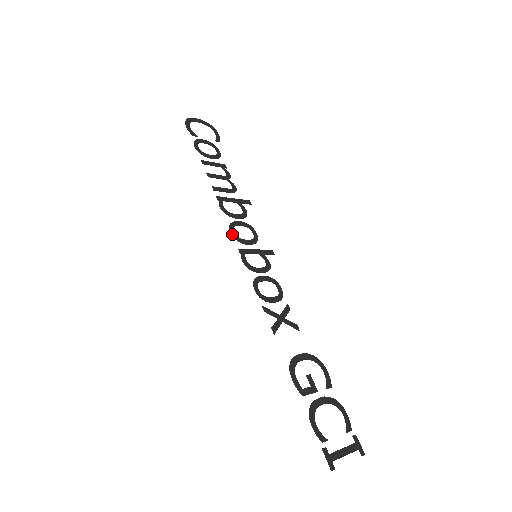
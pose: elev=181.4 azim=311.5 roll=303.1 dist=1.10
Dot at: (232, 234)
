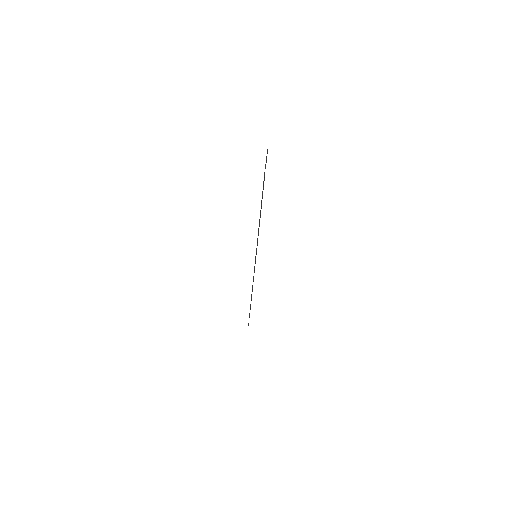
Dot at: occluded
